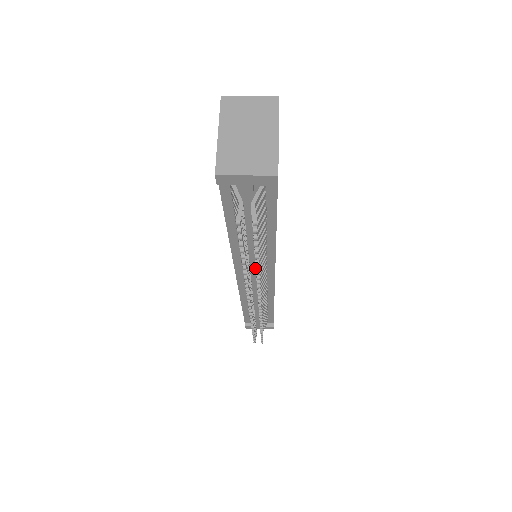
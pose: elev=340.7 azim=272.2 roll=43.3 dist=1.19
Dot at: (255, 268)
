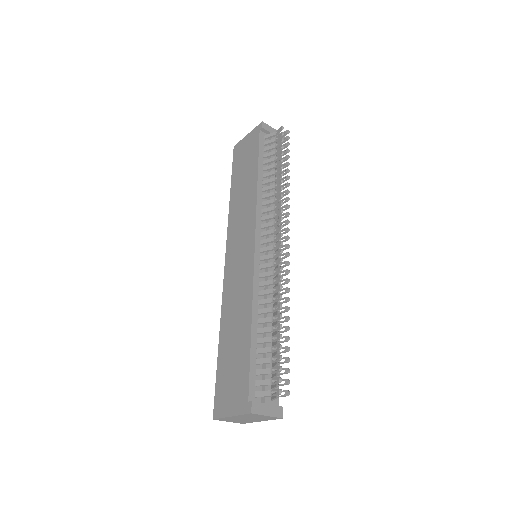
Dot at: occluded
